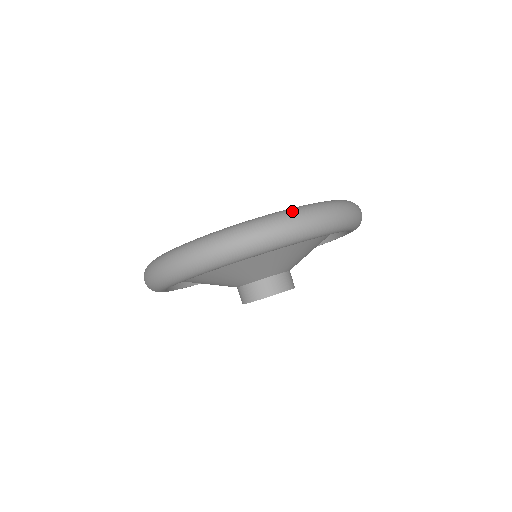
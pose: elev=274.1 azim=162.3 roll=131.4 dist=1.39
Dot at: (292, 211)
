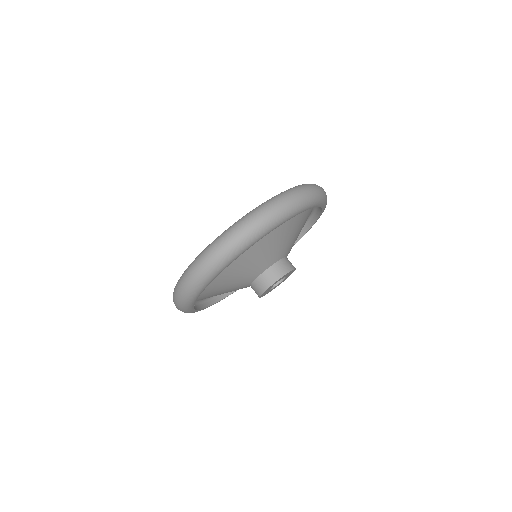
Dot at: (302, 185)
